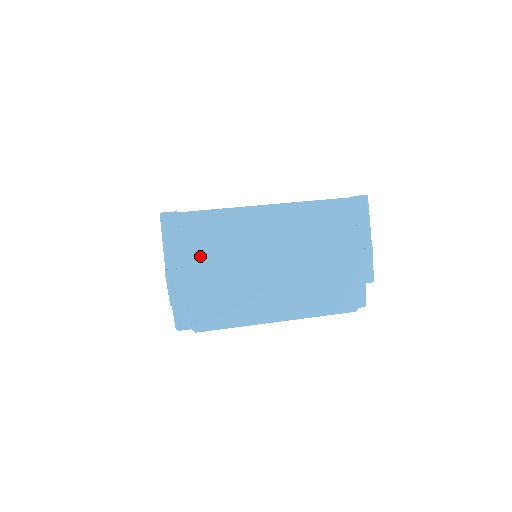
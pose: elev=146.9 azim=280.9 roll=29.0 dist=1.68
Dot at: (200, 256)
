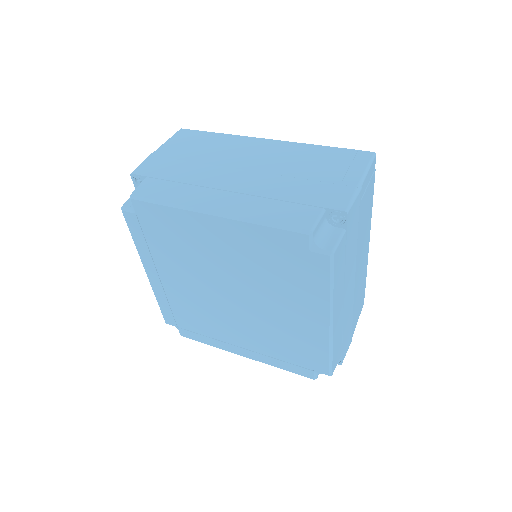
Dot at: (184, 152)
